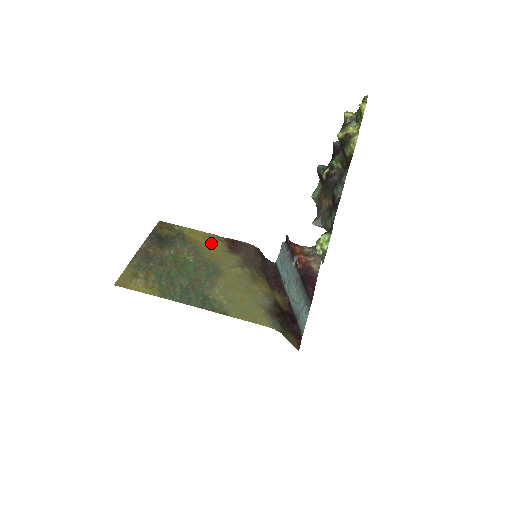
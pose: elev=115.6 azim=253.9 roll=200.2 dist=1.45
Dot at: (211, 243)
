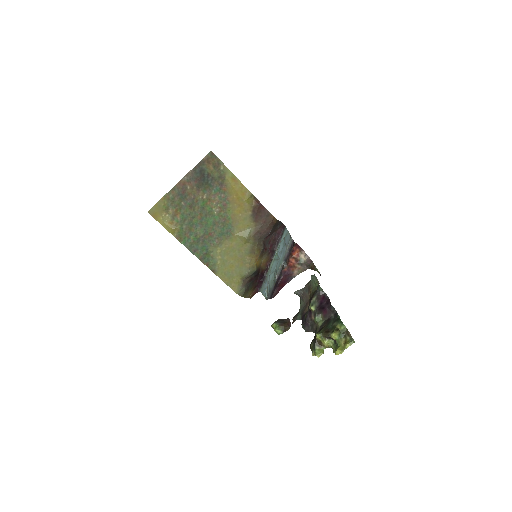
Dot at: (241, 201)
